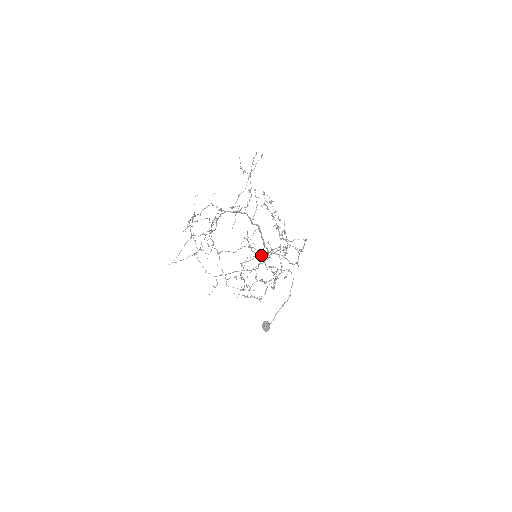
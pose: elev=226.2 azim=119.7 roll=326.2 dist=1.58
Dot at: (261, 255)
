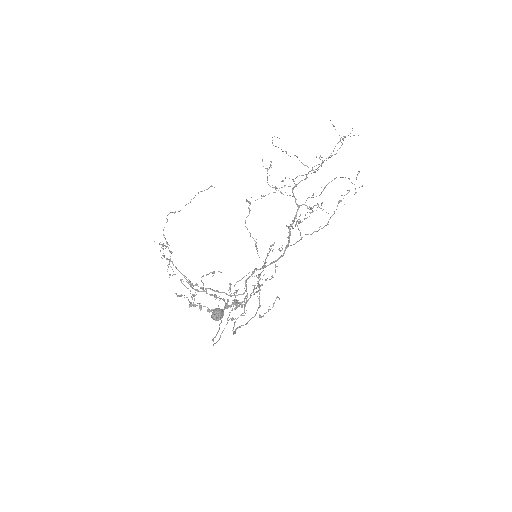
Dot at: (327, 223)
